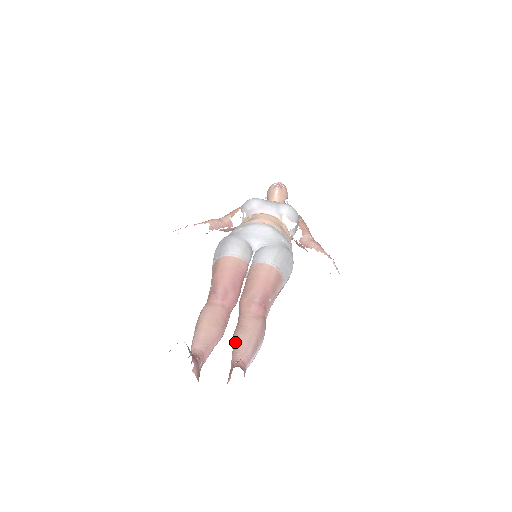
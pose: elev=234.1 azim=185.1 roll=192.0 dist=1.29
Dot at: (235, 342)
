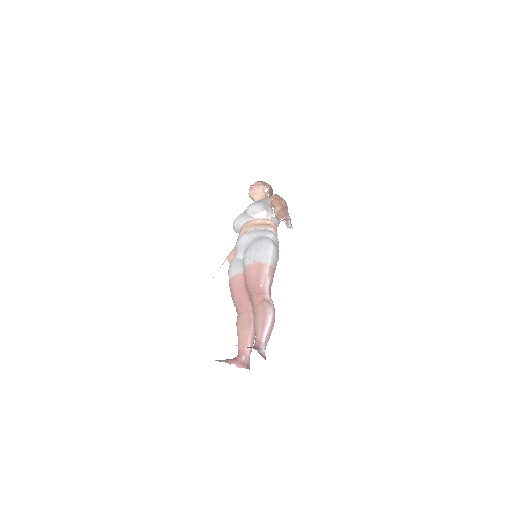
Dot at: occluded
